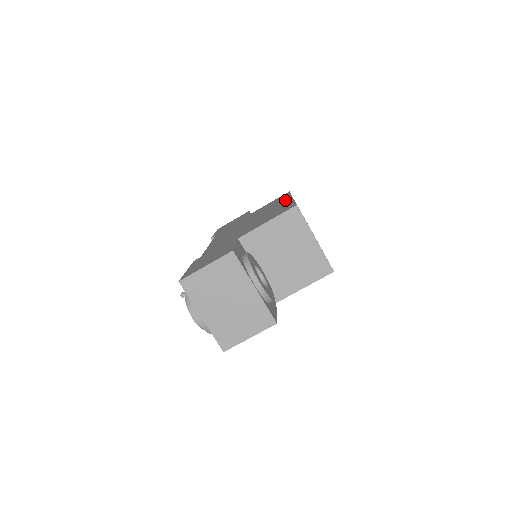
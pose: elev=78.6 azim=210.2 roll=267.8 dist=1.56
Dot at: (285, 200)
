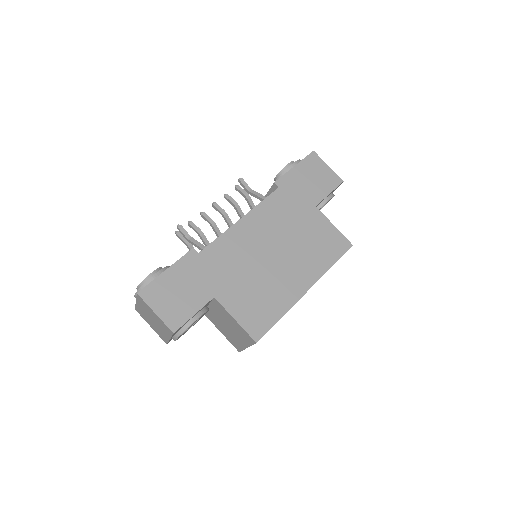
Dot at: (306, 281)
